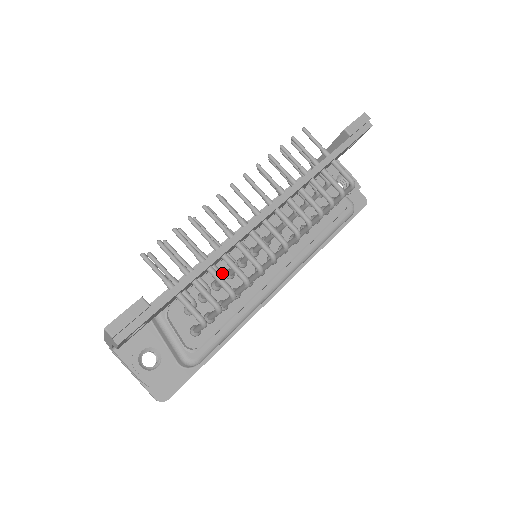
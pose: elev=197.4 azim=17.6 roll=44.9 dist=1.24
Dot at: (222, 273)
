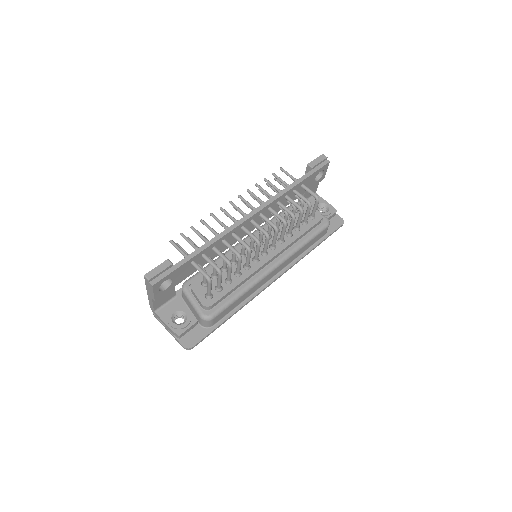
Dot at: occluded
